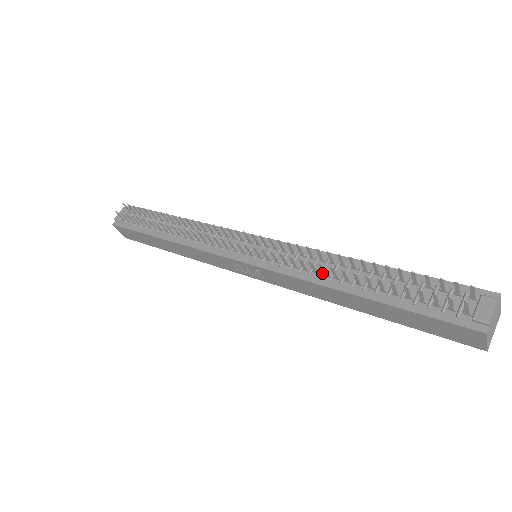
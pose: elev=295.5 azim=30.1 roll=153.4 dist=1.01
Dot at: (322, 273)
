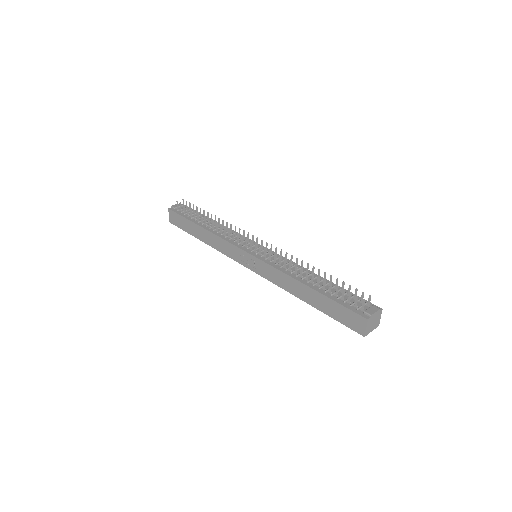
Dot at: (294, 272)
